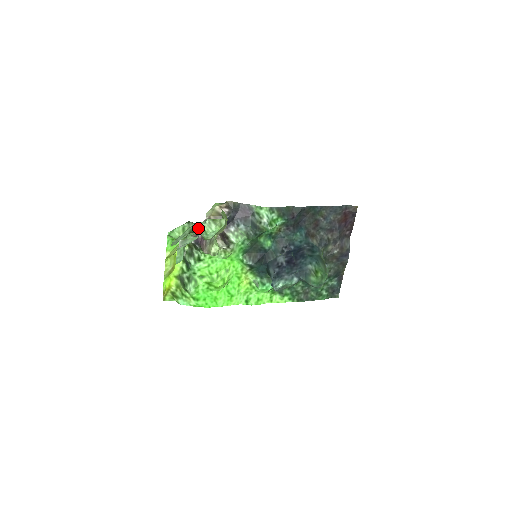
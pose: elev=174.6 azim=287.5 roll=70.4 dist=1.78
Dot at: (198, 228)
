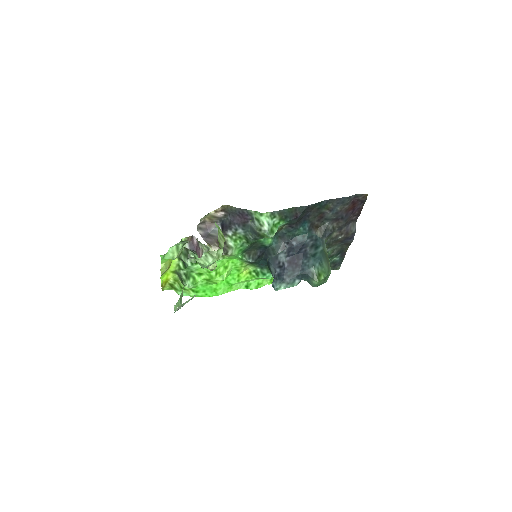
Dot at: occluded
